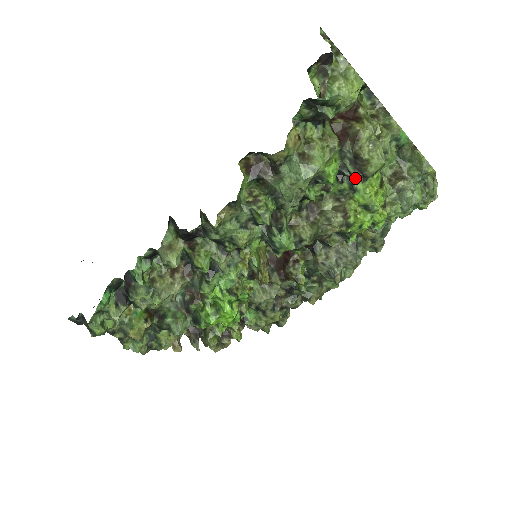
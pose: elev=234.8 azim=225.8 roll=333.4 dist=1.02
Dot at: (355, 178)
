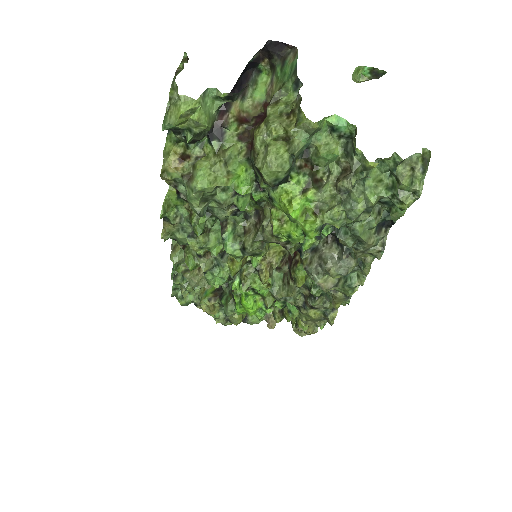
Dot at: (262, 187)
